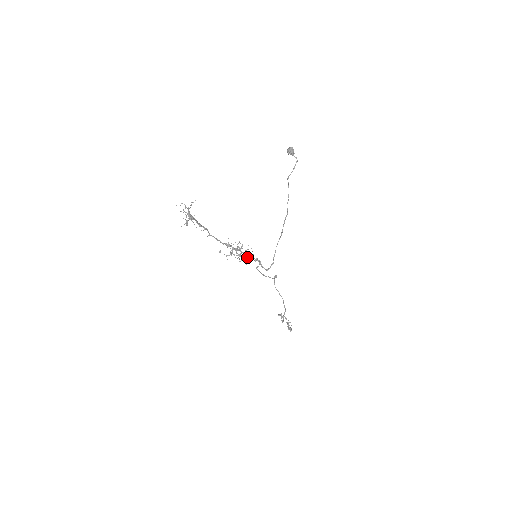
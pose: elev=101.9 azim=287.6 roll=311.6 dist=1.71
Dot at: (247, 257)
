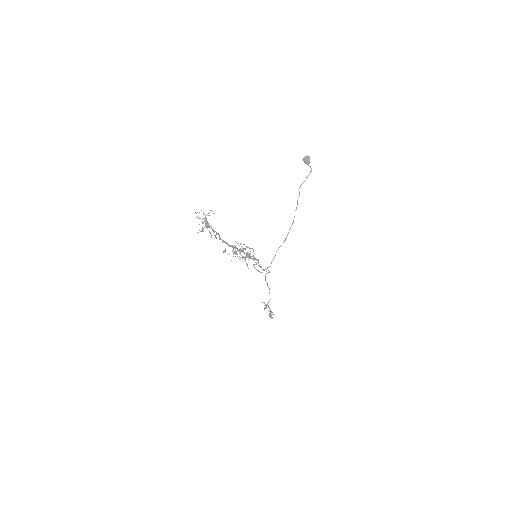
Dot at: (248, 257)
